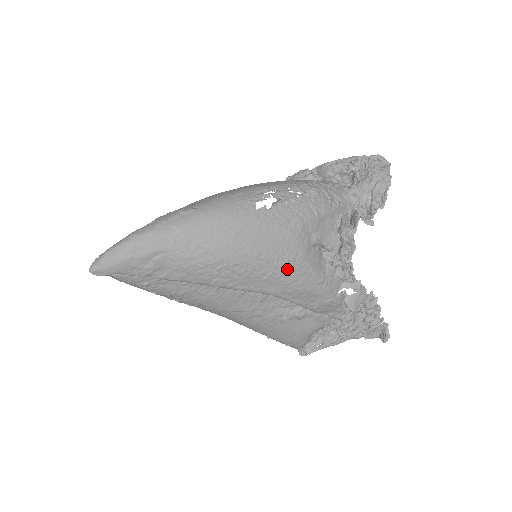
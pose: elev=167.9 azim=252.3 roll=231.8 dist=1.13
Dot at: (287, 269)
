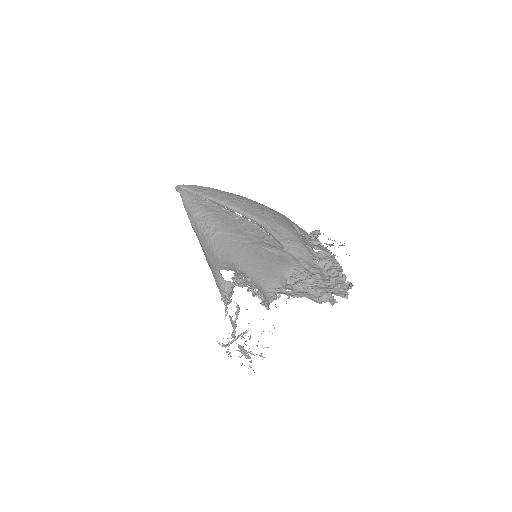
Dot at: (274, 214)
